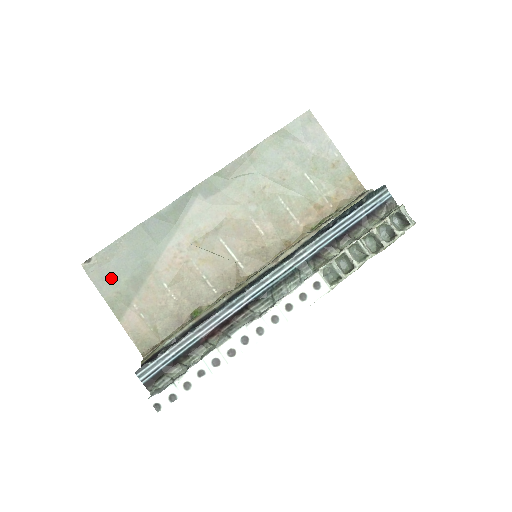
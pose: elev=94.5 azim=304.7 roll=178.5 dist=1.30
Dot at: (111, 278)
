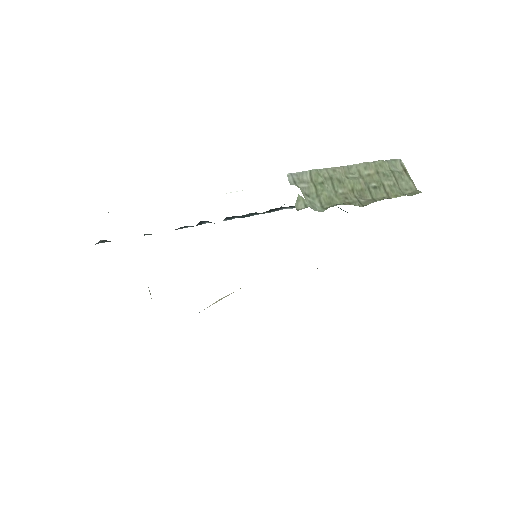
Dot at: occluded
